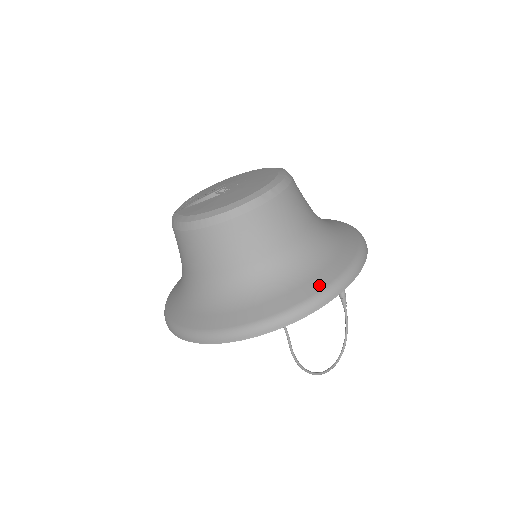
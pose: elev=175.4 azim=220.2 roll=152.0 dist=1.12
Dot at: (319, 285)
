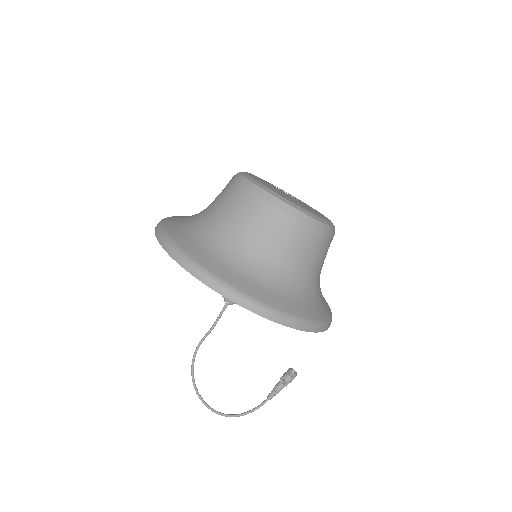
Dot at: (204, 262)
